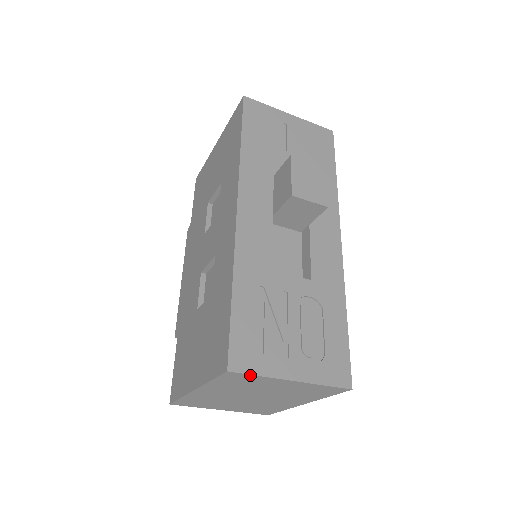
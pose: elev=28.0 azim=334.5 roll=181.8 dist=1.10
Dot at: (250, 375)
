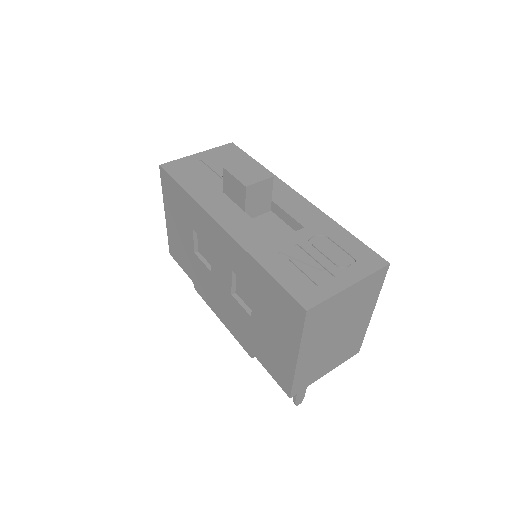
Dot at: (322, 303)
